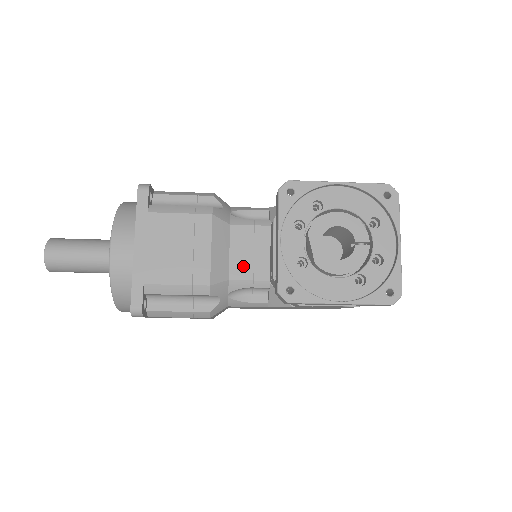
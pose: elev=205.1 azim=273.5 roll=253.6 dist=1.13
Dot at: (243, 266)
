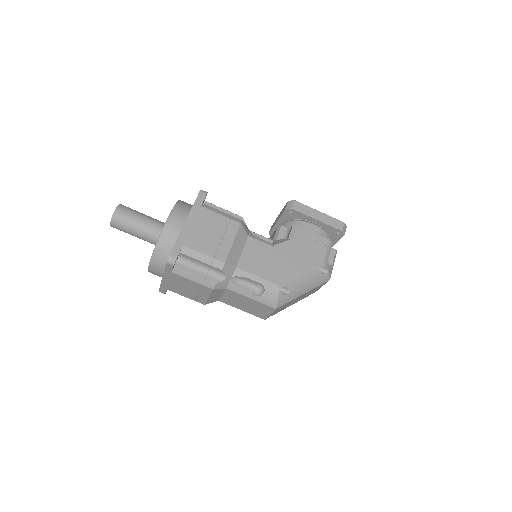
Dot at: occluded
